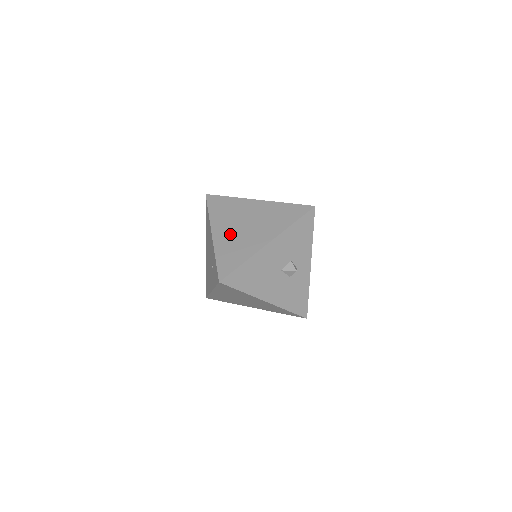
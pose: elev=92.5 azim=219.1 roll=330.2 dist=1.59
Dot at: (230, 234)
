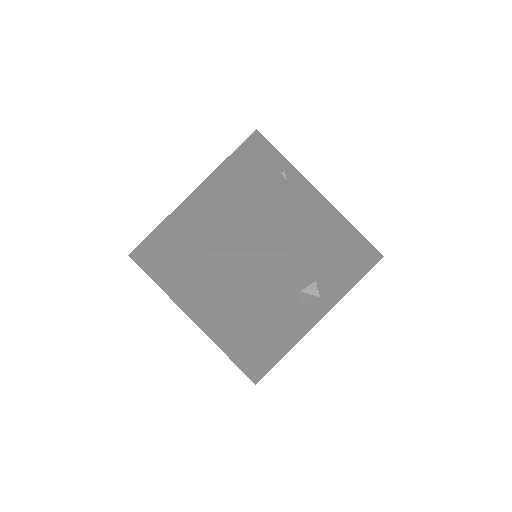
Dot at: (207, 319)
